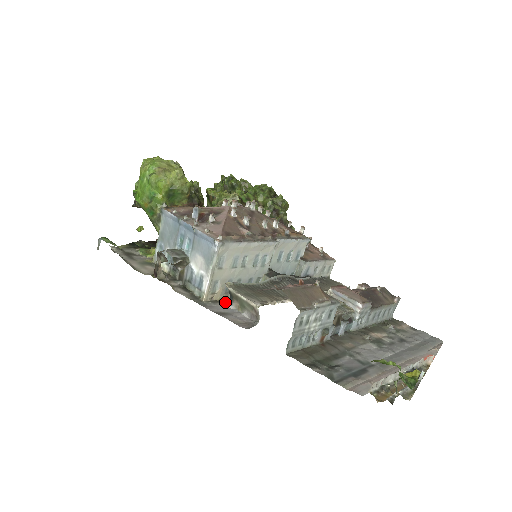
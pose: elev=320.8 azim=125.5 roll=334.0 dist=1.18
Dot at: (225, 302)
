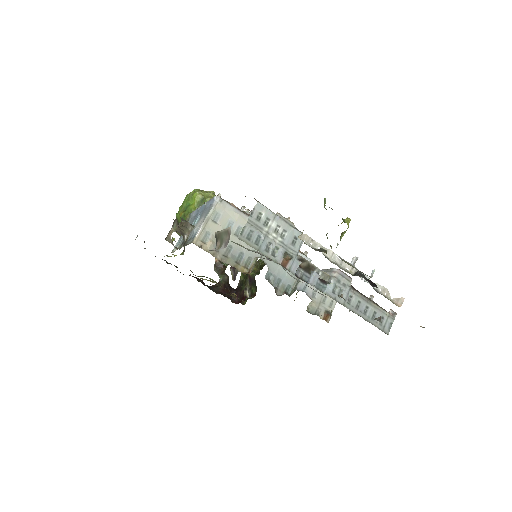
Dot at: (211, 250)
